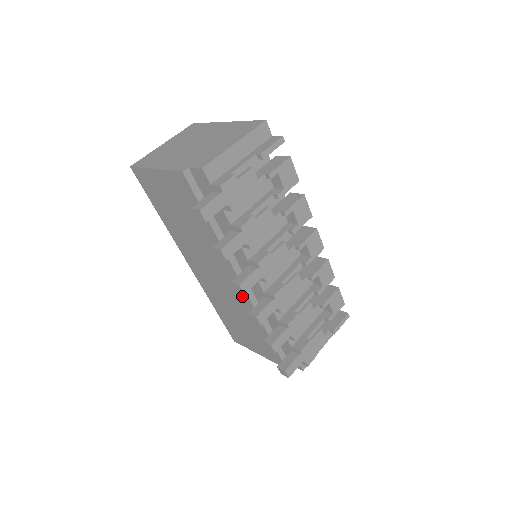
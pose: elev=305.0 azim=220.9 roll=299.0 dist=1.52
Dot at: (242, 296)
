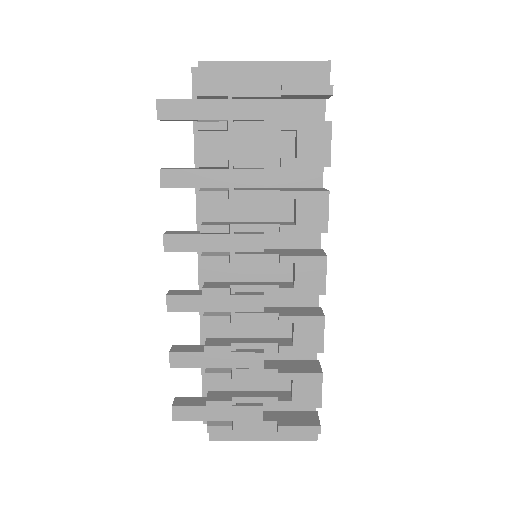
Dot at: occluded
